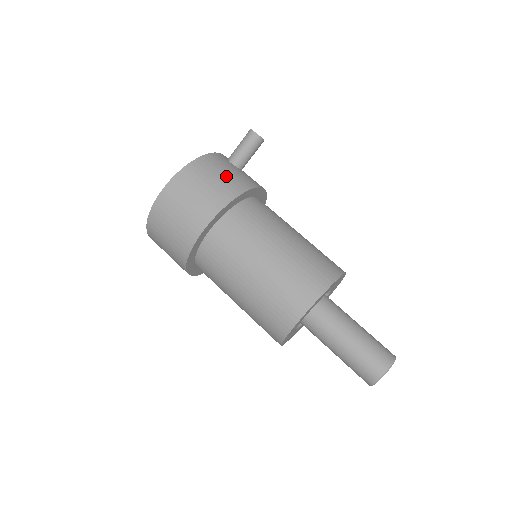
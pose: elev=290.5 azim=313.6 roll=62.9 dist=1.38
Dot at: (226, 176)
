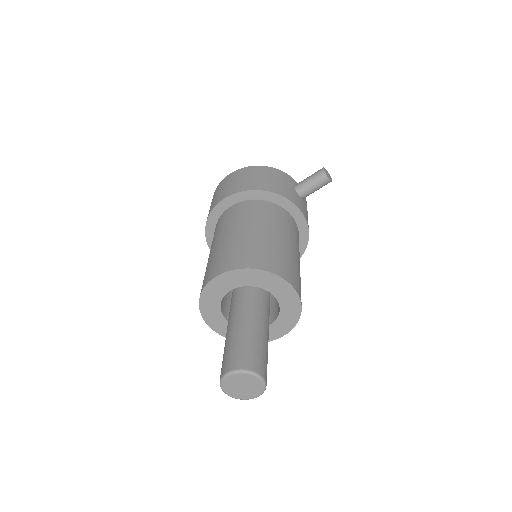
Dot at: (273, 181)
